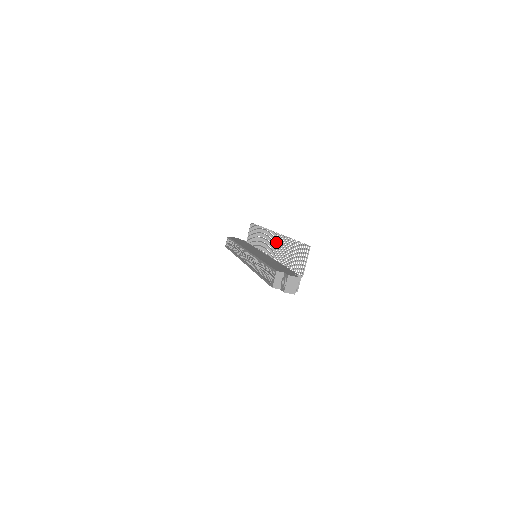
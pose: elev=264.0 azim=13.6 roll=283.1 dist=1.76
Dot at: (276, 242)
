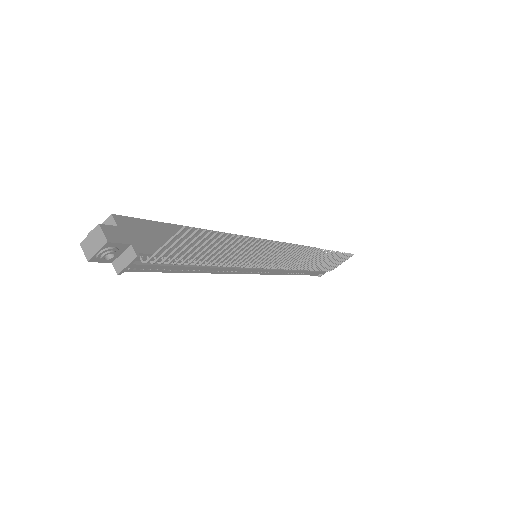
Dot at: (274, 251)
